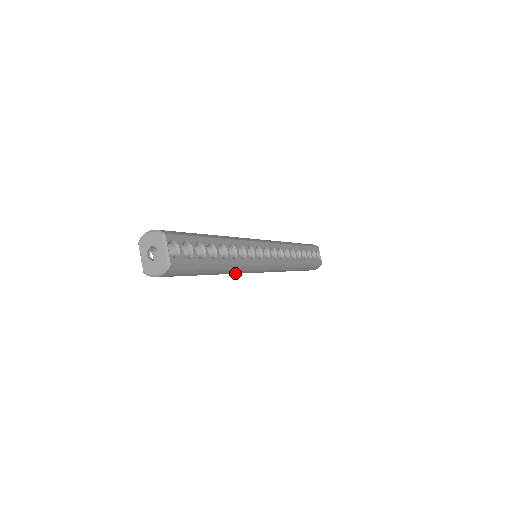
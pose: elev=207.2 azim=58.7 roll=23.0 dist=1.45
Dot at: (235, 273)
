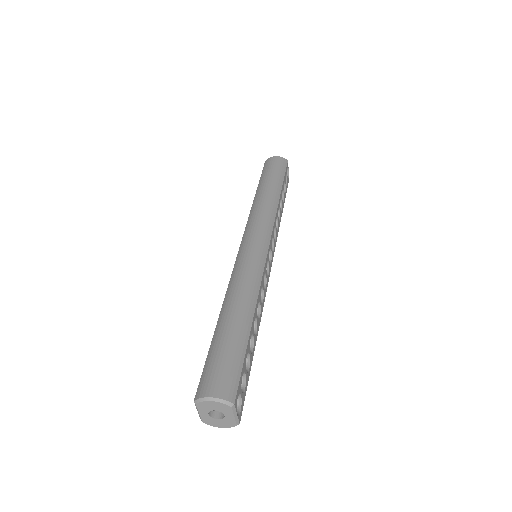
Dot at: occluded
